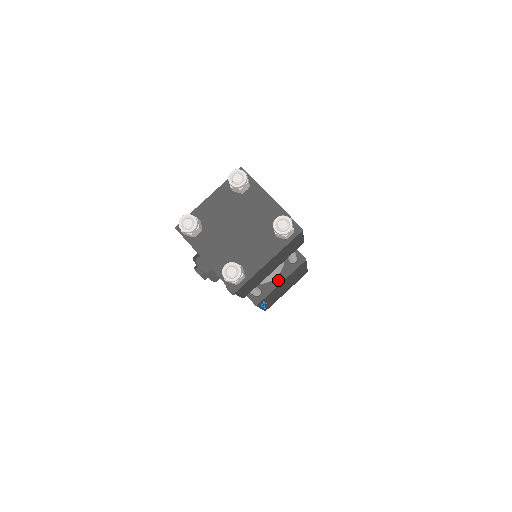
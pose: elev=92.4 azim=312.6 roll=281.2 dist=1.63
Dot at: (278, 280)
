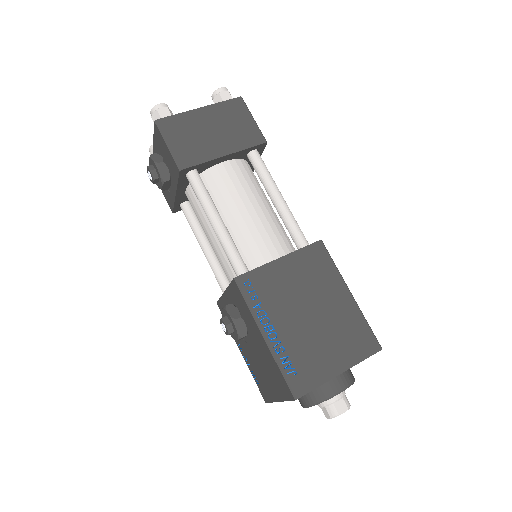
Dot at: (277, 260)
